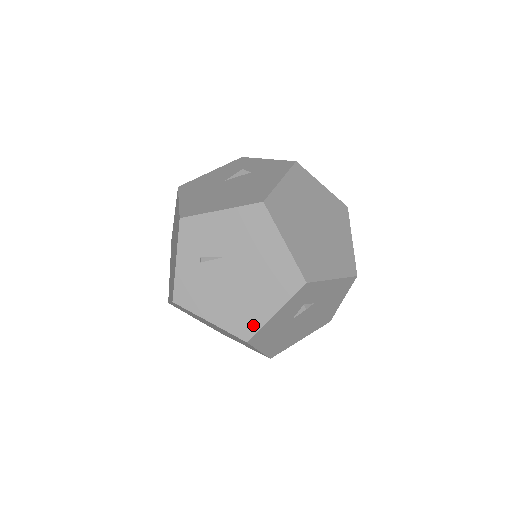
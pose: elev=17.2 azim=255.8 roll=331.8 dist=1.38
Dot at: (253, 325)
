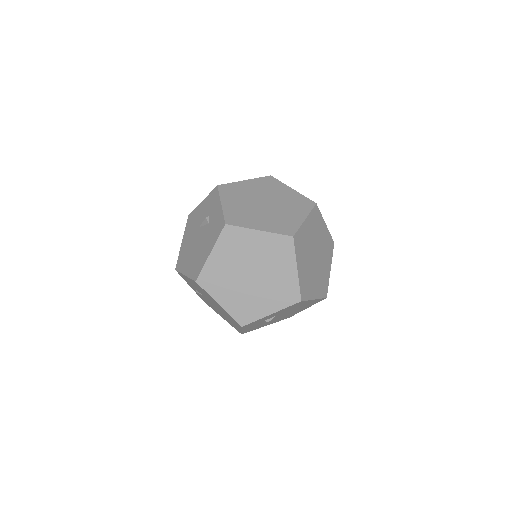
Dot at: (238, 330)
